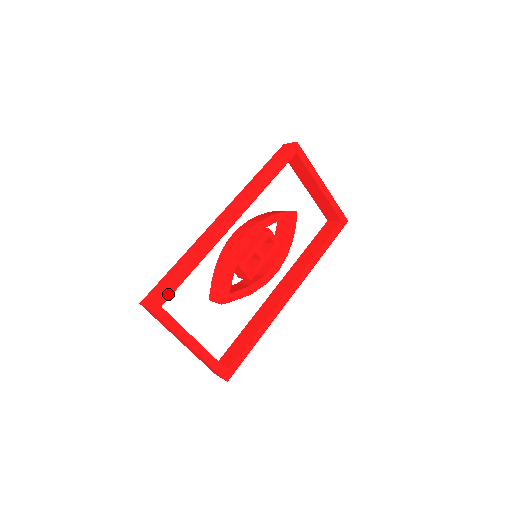
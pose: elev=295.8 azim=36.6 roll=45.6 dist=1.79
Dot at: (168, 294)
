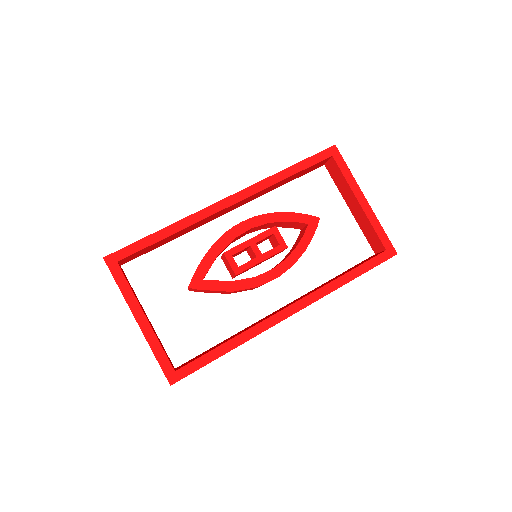
Dot at: (129, 252)
